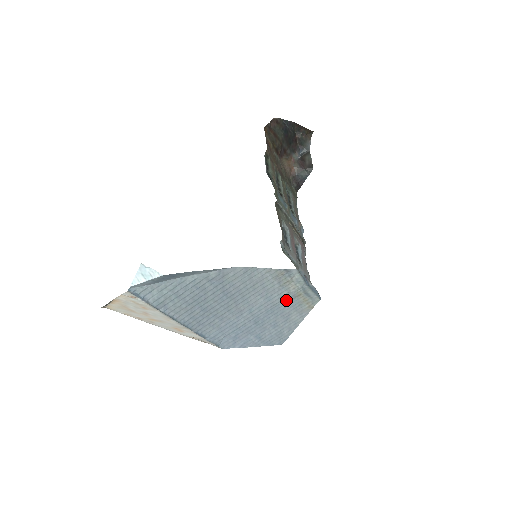
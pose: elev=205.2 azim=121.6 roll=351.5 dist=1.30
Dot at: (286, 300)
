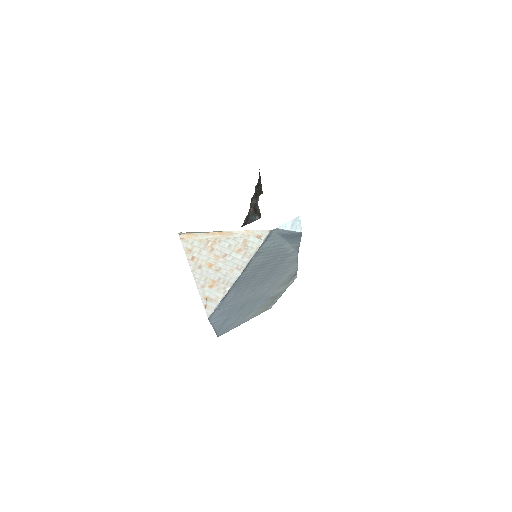
Dot at: (267, 297)
